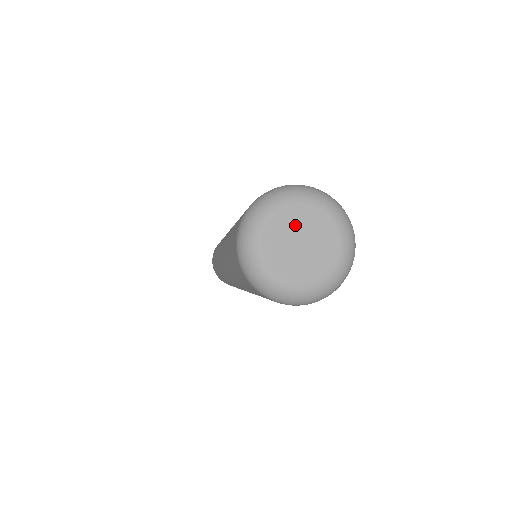
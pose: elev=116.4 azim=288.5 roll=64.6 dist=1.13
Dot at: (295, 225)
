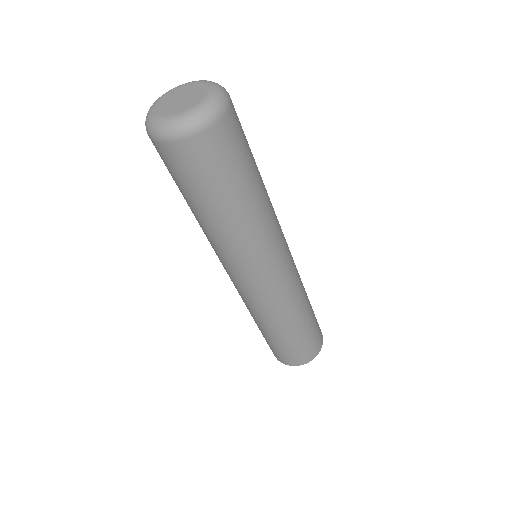
Dot at: (187, 91)
